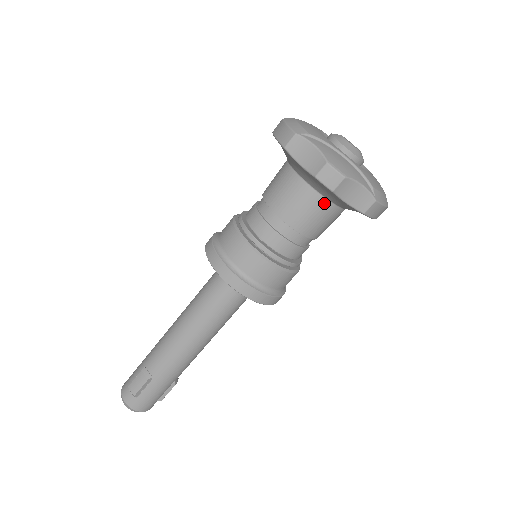
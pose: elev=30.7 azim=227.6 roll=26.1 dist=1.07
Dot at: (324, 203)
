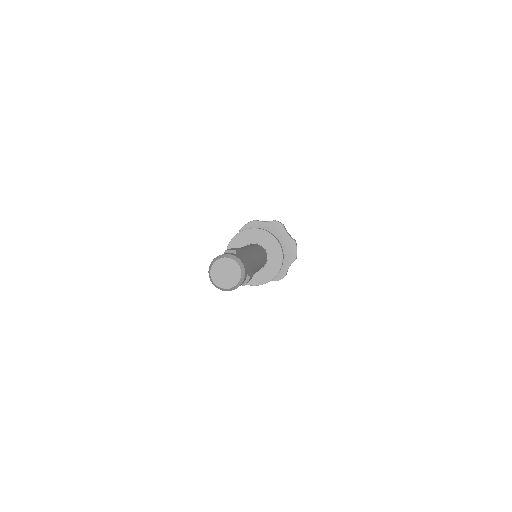
Dot at: occluded
